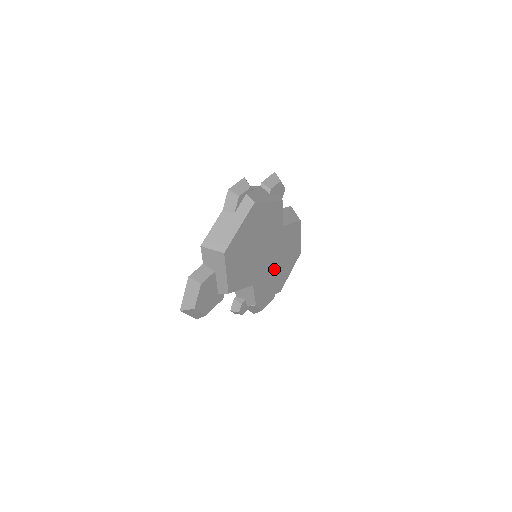
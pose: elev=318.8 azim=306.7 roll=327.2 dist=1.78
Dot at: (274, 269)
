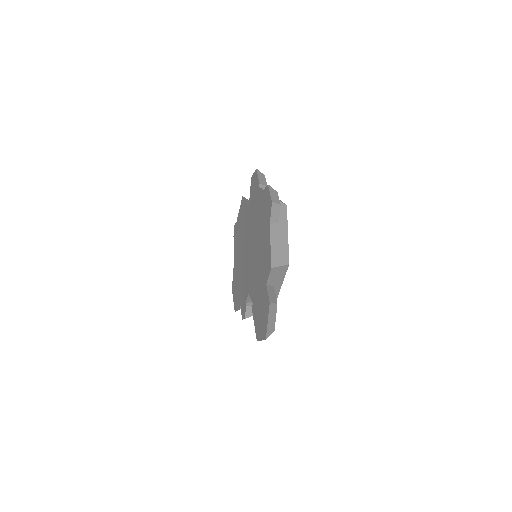
Dot at: occluded
